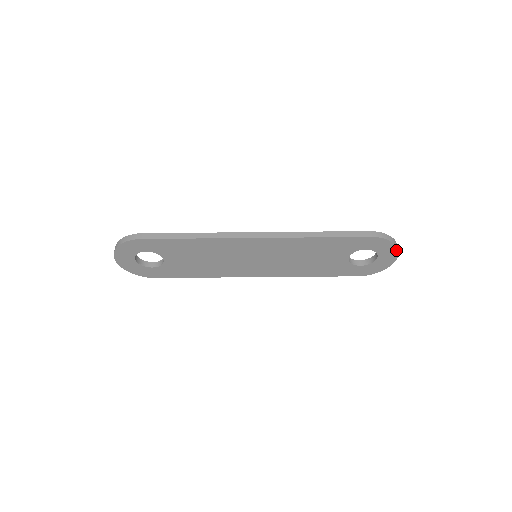
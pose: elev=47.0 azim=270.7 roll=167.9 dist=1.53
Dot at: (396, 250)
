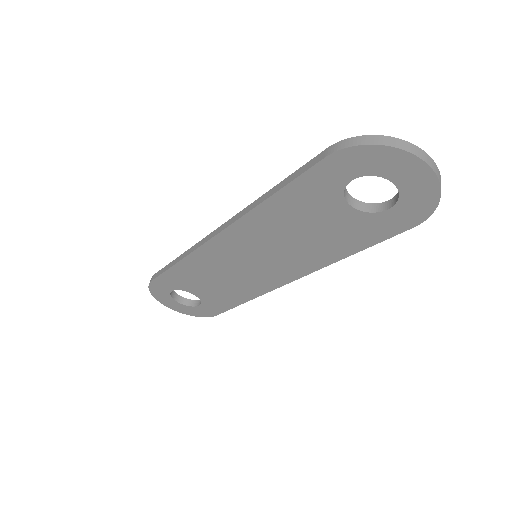
Dot at: (402, 153)
